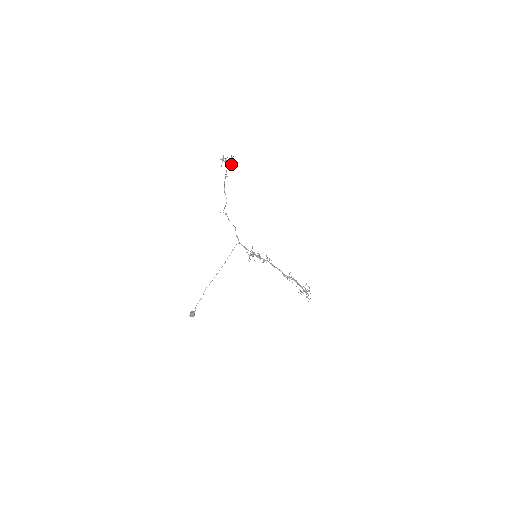
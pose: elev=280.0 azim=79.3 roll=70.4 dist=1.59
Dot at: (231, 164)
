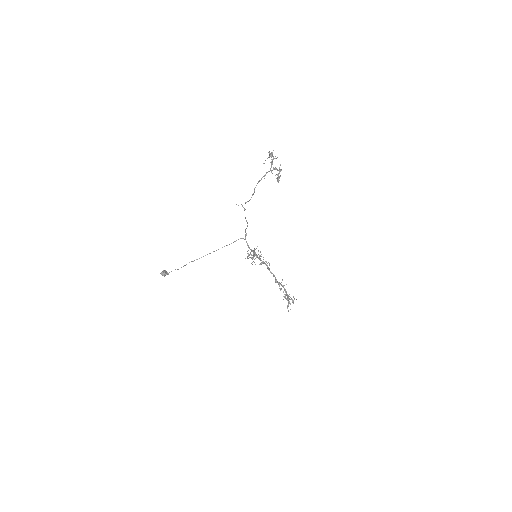
Dot at: (275, 175)
